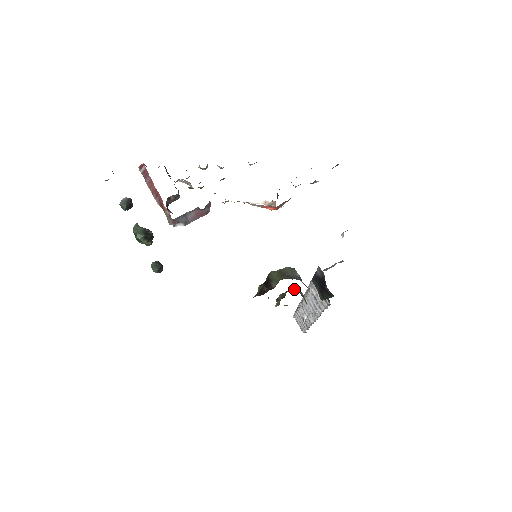
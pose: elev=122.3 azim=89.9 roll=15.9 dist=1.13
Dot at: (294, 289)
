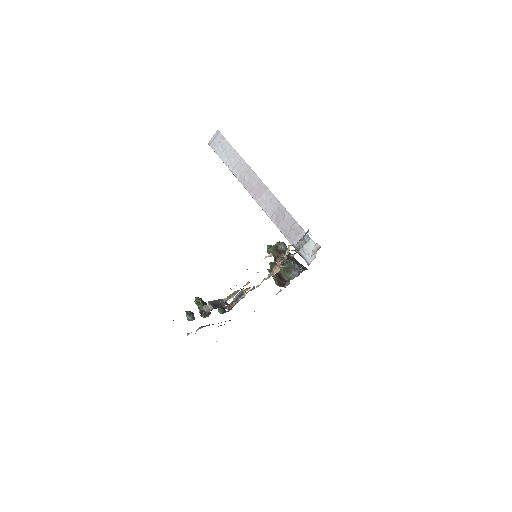
Dot at: occluded
